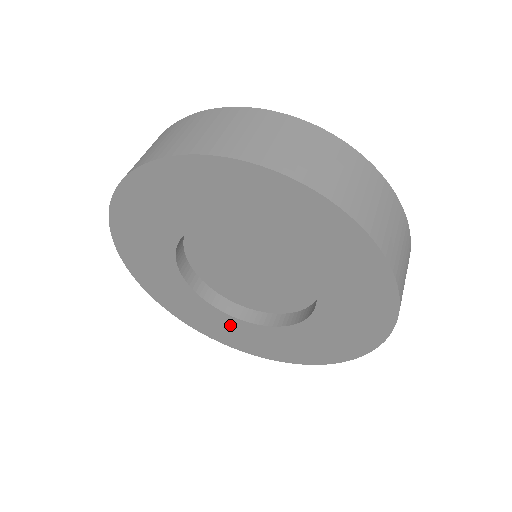
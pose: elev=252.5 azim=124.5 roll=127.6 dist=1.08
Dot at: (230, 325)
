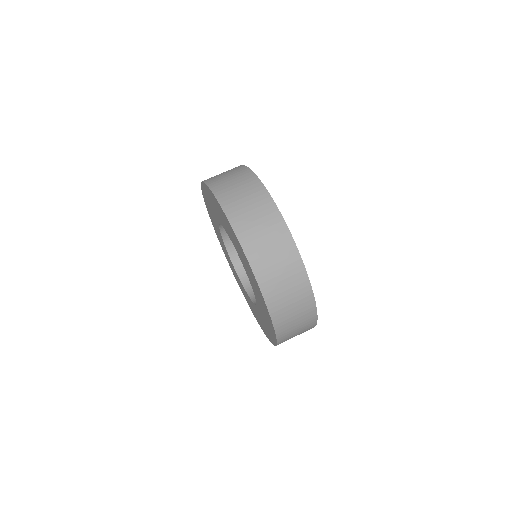
Dot at: (220, 236)
